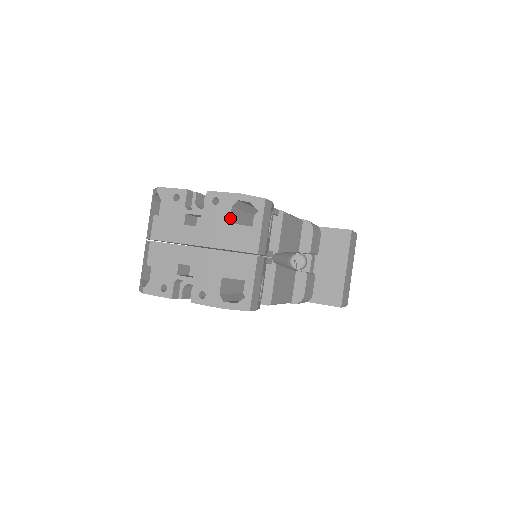
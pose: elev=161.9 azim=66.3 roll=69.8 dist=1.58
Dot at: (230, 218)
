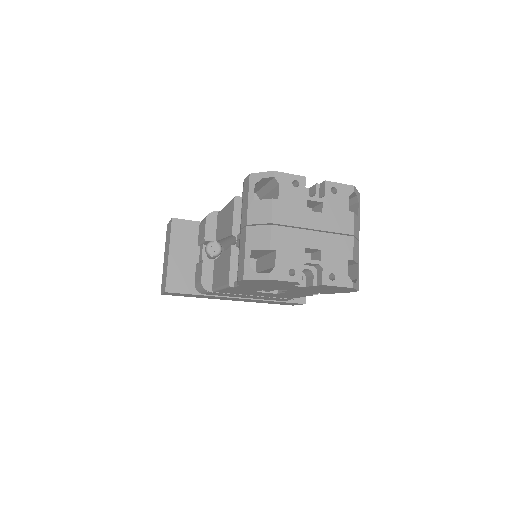
Dot at: (348, 207)
